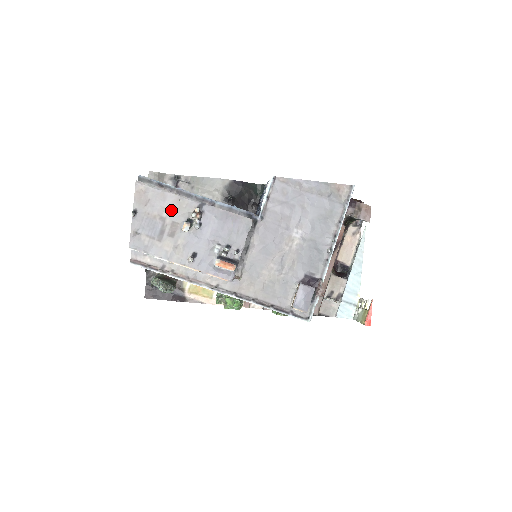
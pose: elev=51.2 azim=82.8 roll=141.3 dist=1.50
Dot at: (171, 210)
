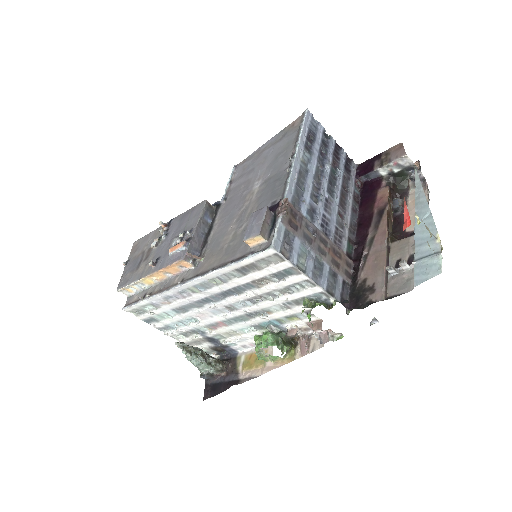
Dot at: (150, 242)
